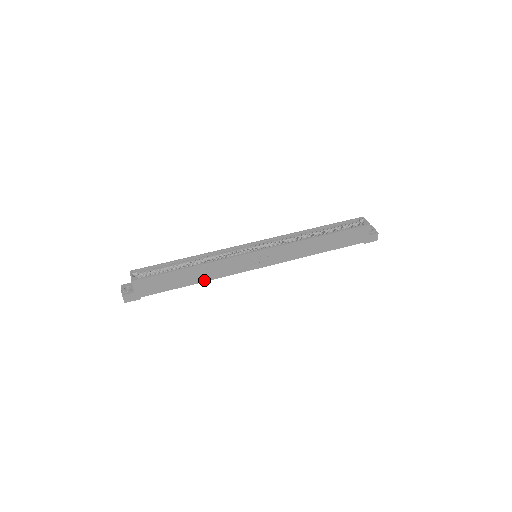
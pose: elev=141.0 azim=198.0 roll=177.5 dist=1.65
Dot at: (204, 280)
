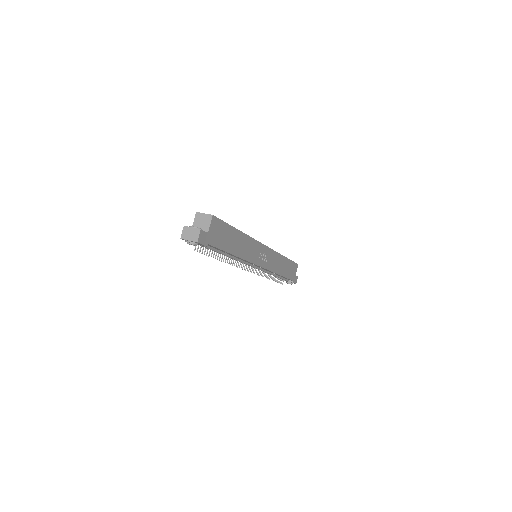
Dot at: (239, 255)
